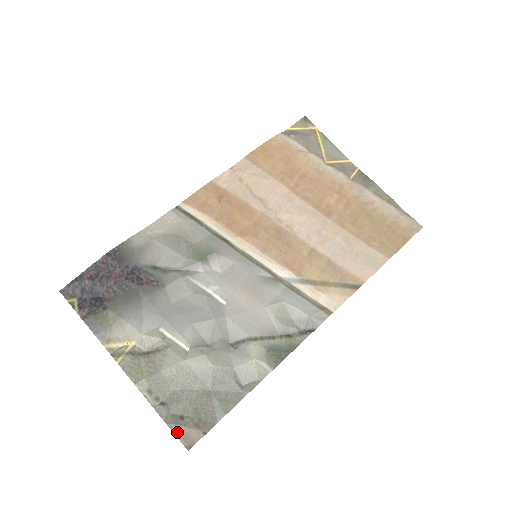
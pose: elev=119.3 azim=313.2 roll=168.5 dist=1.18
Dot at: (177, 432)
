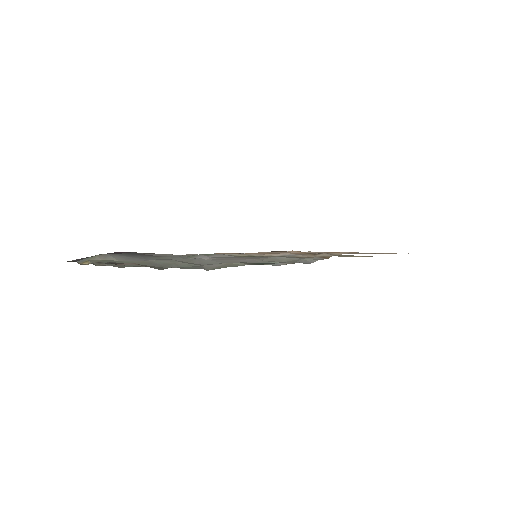
Dot at: occluded
